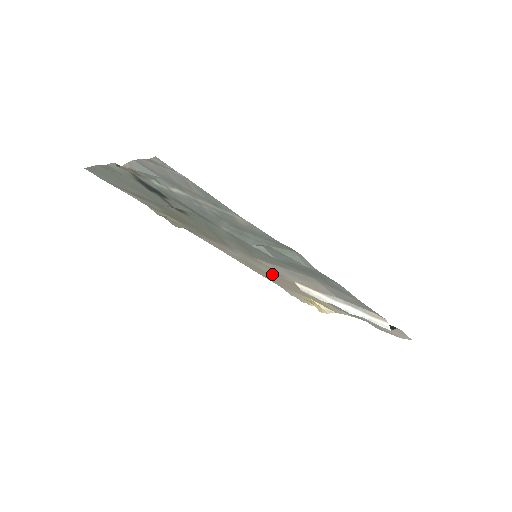
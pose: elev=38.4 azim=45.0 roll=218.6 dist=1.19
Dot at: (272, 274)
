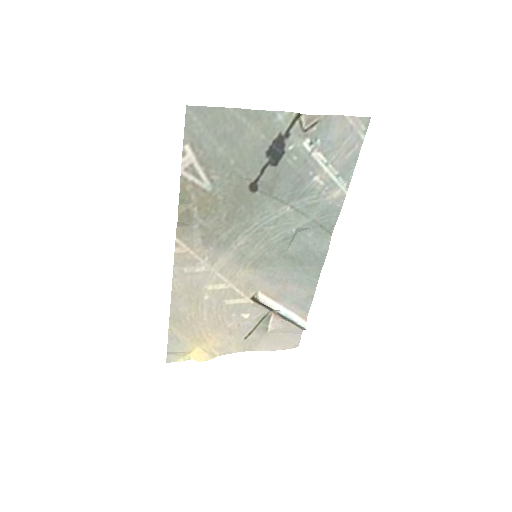
Dot at: (211, 299)
